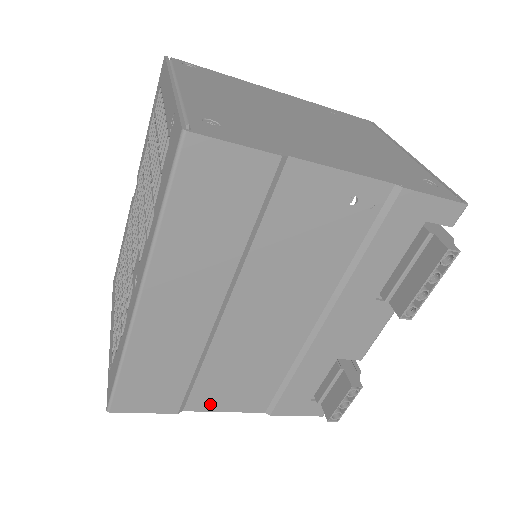
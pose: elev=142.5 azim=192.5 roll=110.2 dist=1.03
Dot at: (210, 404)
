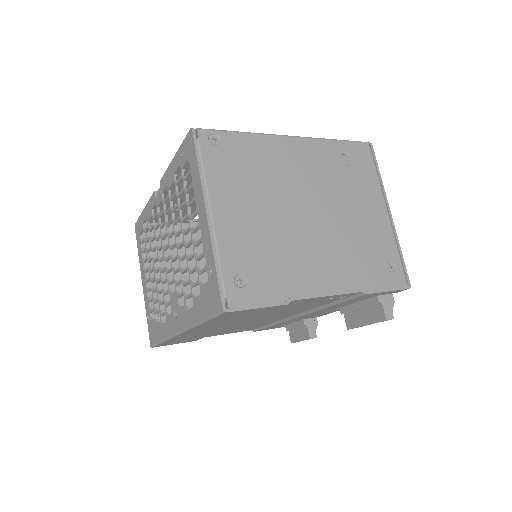
Dot at: occluded
